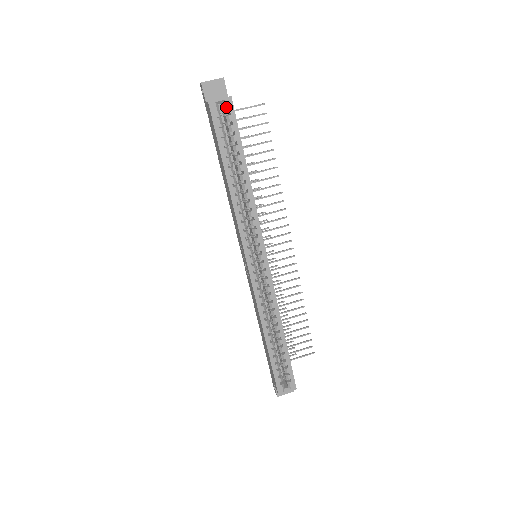
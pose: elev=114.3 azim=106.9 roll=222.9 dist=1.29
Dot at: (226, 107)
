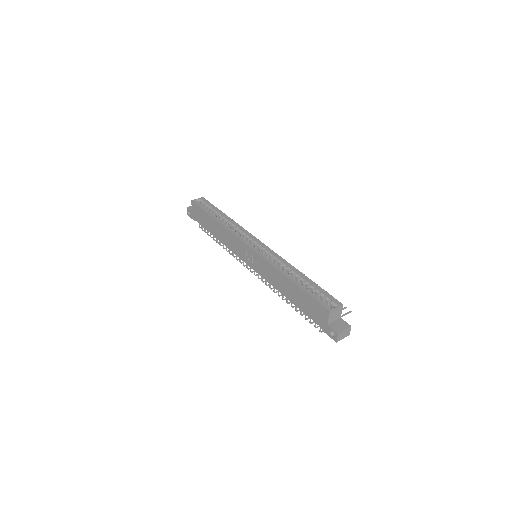
Dot at: (202, 200)
